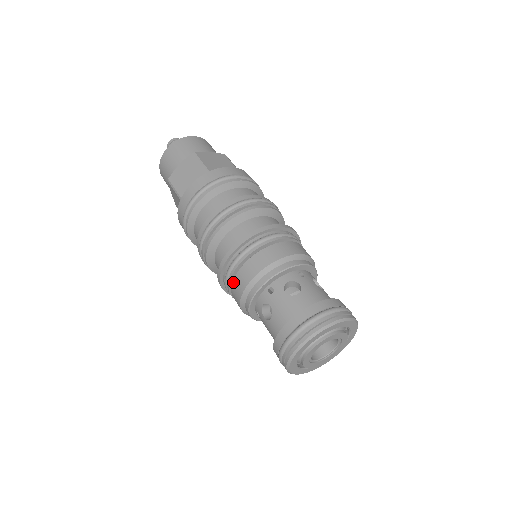
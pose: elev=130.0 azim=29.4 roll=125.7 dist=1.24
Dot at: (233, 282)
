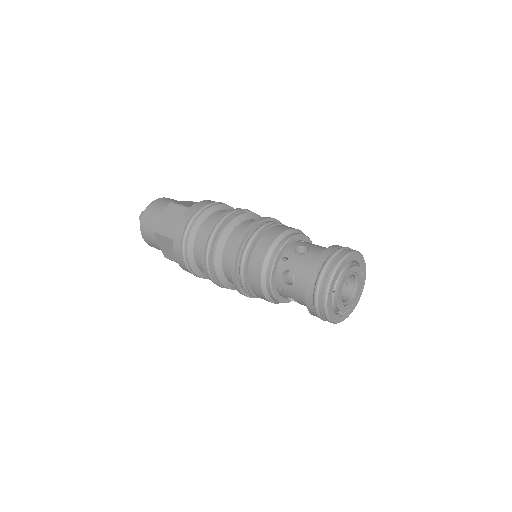
Dot at: (265, 233)
